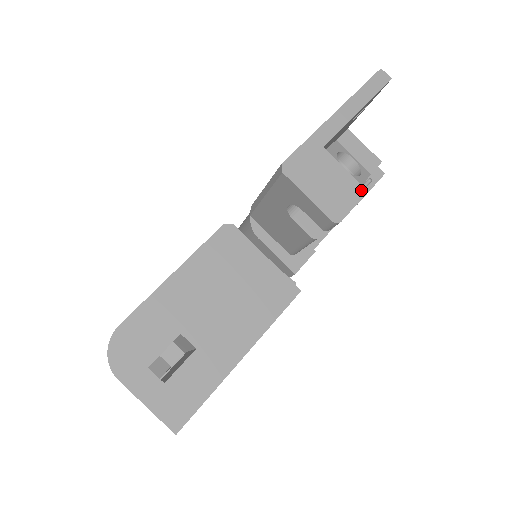
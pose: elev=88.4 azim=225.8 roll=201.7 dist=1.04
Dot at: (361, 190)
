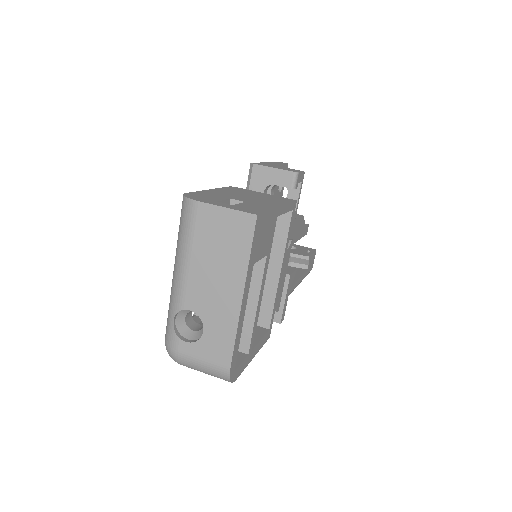
Dot at: occluded
